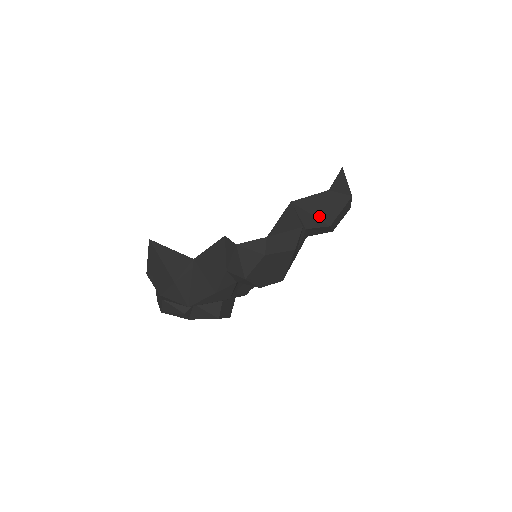
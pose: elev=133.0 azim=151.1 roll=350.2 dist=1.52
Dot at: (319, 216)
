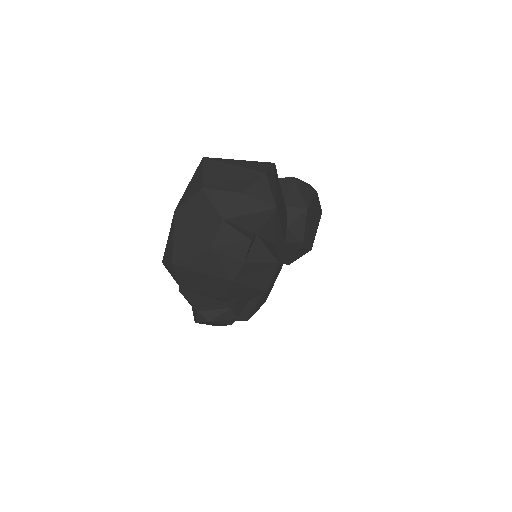
Dot at: occluded
